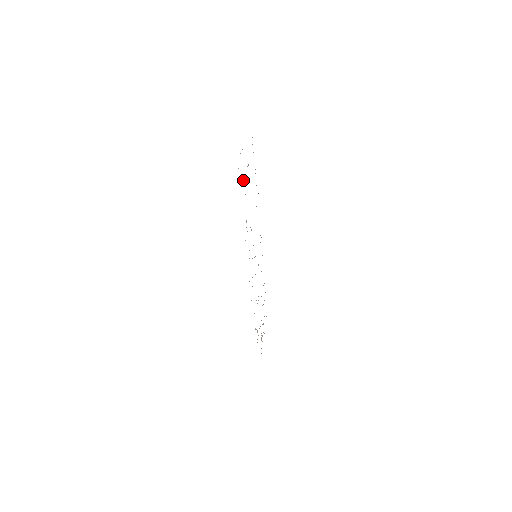
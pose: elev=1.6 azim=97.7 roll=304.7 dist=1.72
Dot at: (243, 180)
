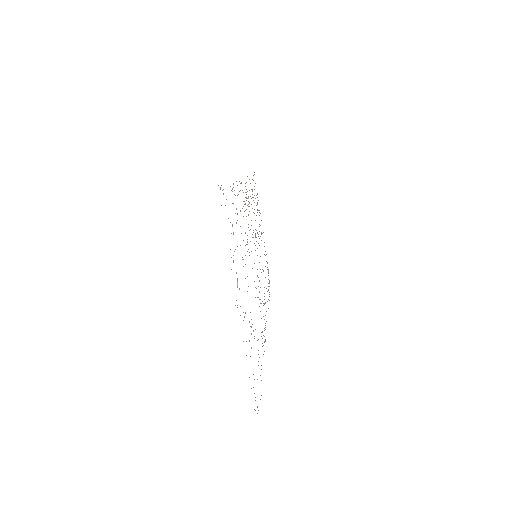
Dot at: (257, 202)
